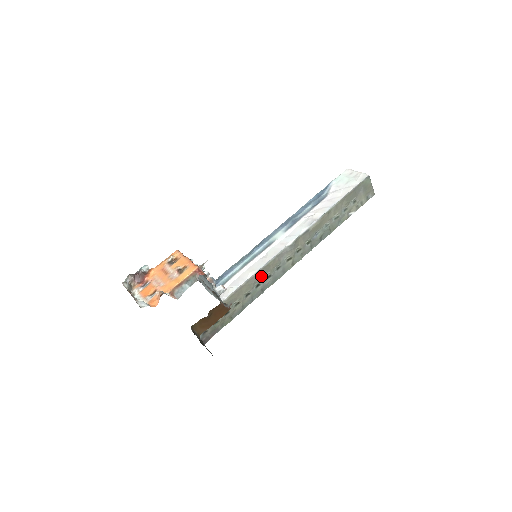
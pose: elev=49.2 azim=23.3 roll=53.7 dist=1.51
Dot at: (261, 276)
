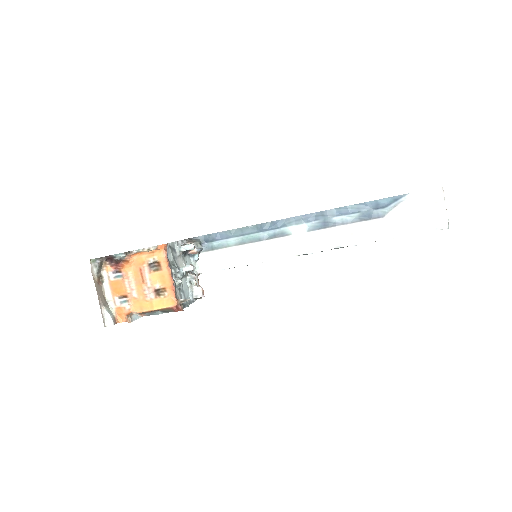
Dot at: occluded
